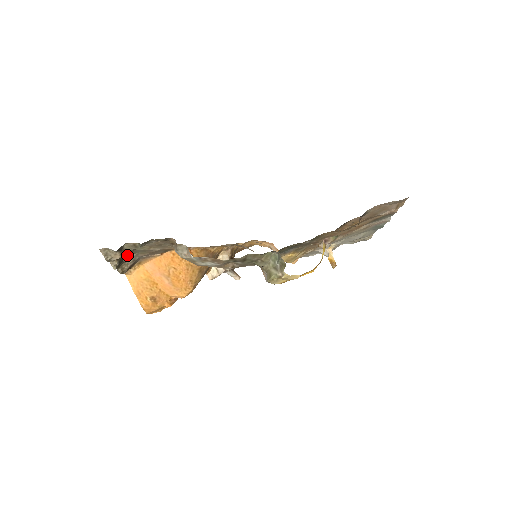
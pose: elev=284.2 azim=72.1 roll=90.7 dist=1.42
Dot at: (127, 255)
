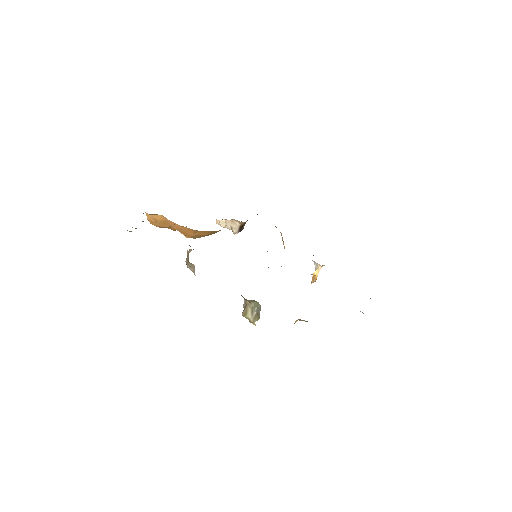
Dot at: occluded
